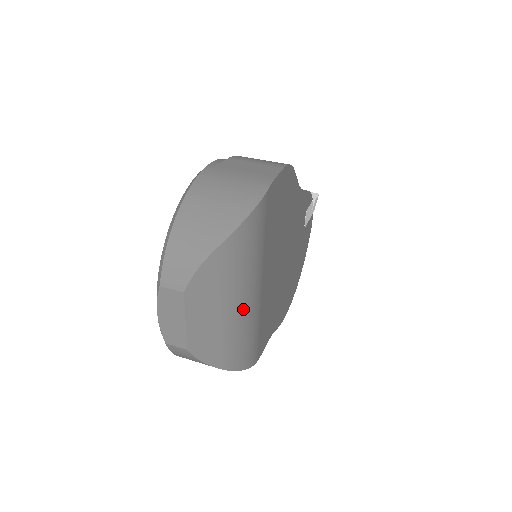
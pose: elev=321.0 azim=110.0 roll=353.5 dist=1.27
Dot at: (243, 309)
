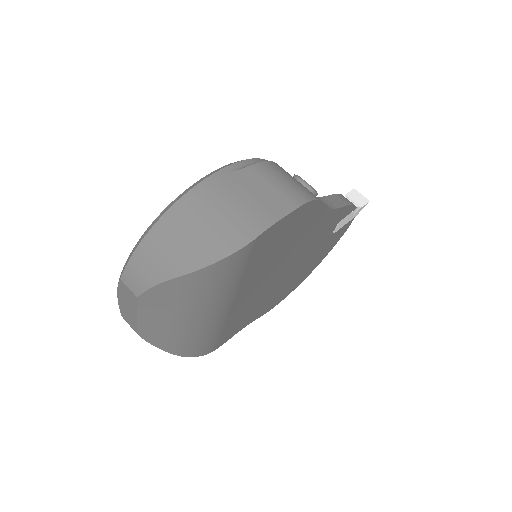
Dot at: (201, 321)
